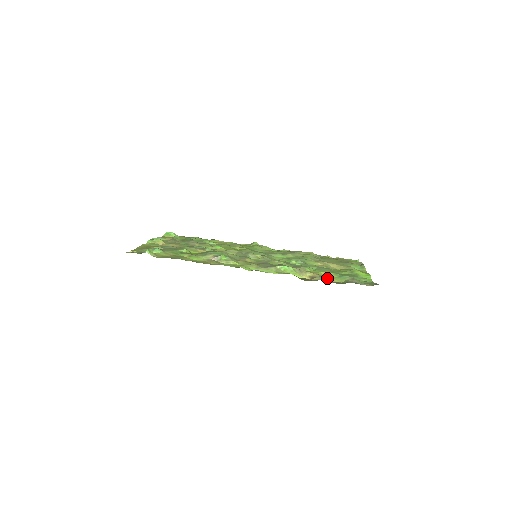
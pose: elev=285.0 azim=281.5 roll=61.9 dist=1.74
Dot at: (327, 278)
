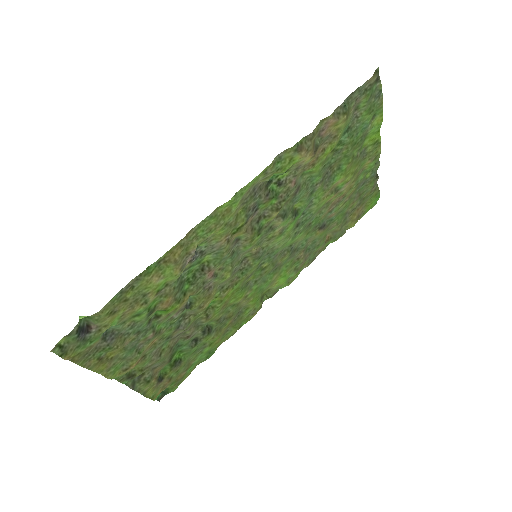
Dot at: (327, 132)
